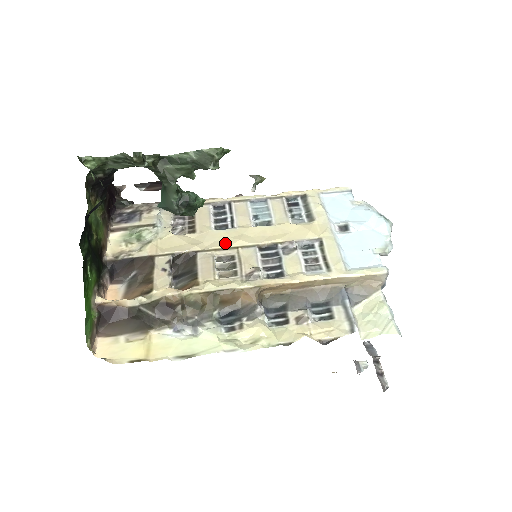
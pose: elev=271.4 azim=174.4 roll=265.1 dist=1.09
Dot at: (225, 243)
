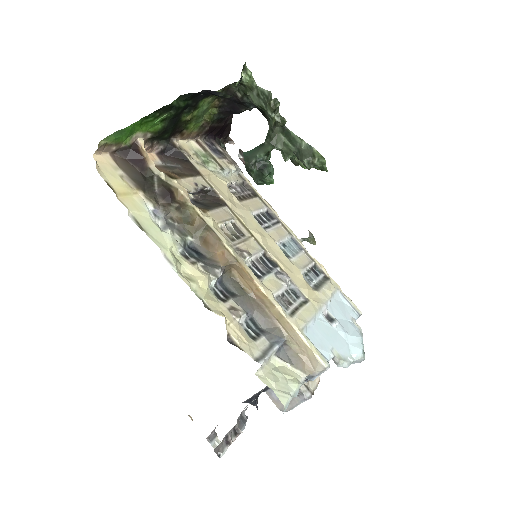
Dot at: (249, 225)
